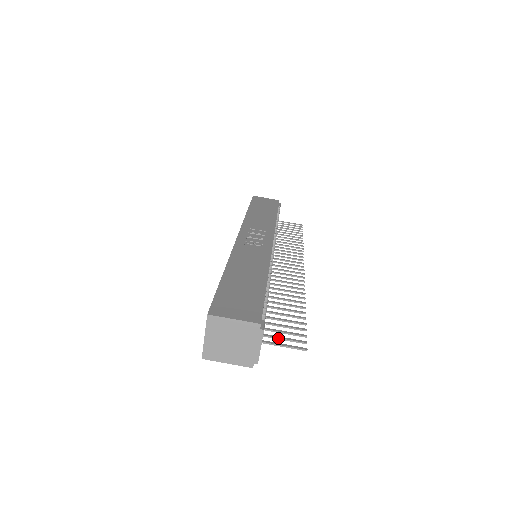
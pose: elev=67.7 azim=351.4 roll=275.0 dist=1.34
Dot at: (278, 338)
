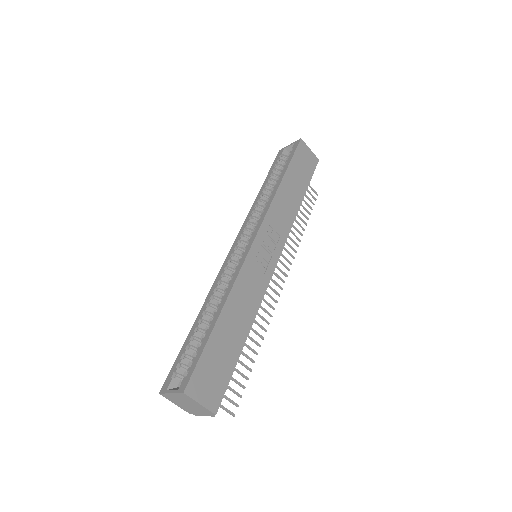
Dot at: occluded
